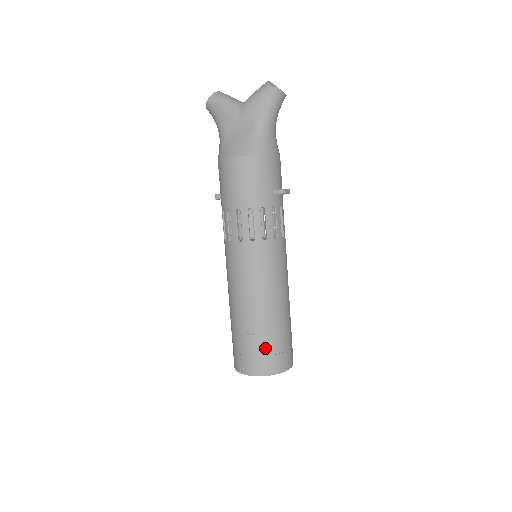
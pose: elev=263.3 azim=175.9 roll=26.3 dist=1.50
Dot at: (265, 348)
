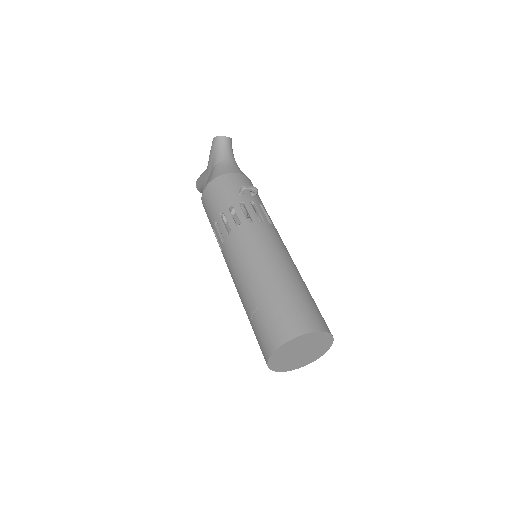
Dot at: (271, 316)
